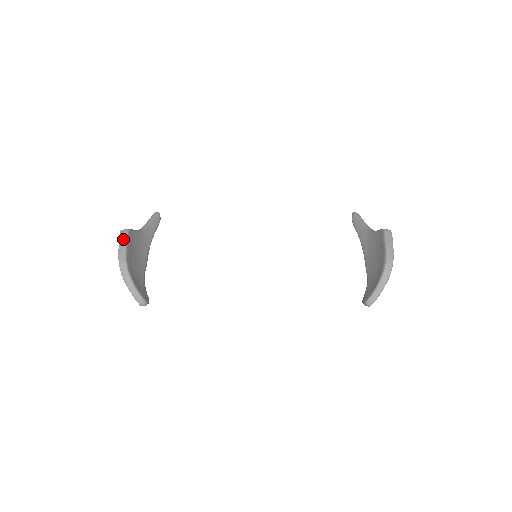
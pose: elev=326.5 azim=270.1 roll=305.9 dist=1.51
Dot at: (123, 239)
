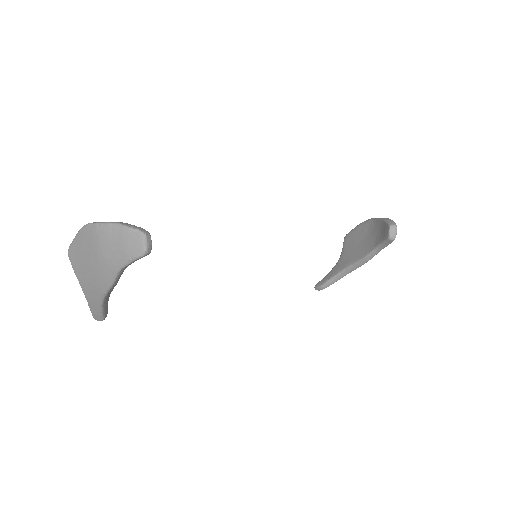
Dot at: occluded
